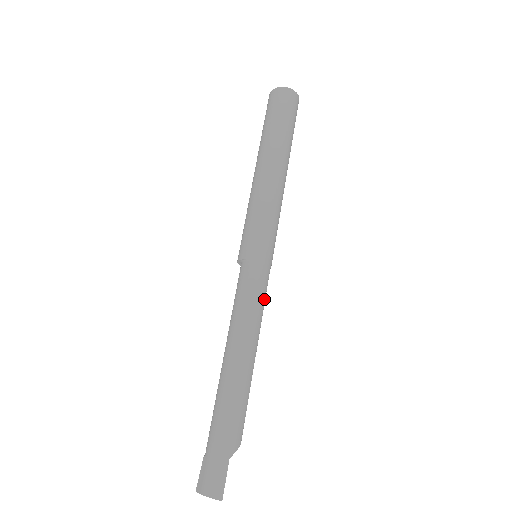
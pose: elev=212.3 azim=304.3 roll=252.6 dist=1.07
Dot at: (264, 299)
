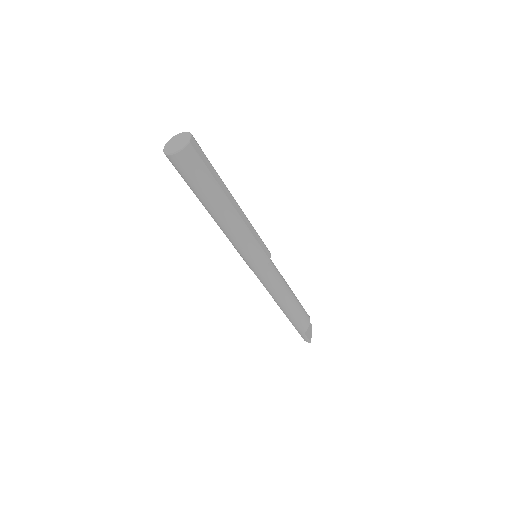
Dot at: (275, 281)
